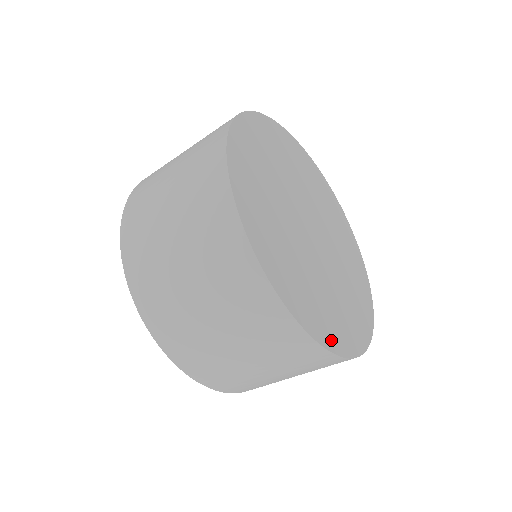
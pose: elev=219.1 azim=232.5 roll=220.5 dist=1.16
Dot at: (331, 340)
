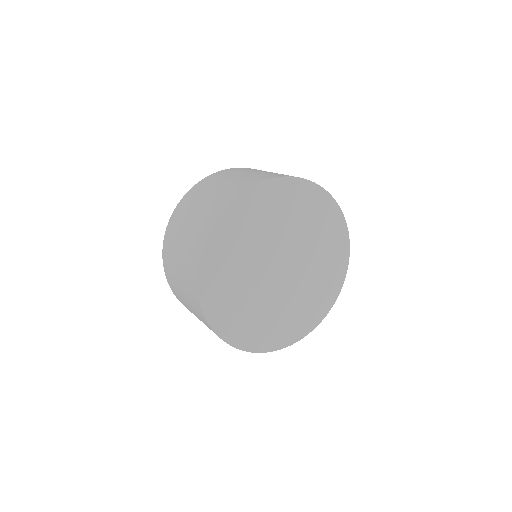
Dot at: (335, 290)
